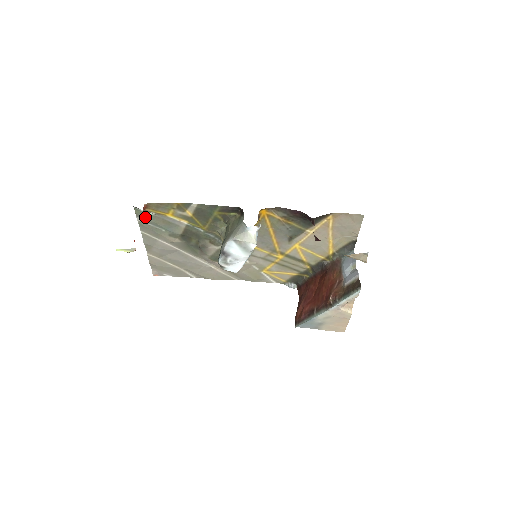
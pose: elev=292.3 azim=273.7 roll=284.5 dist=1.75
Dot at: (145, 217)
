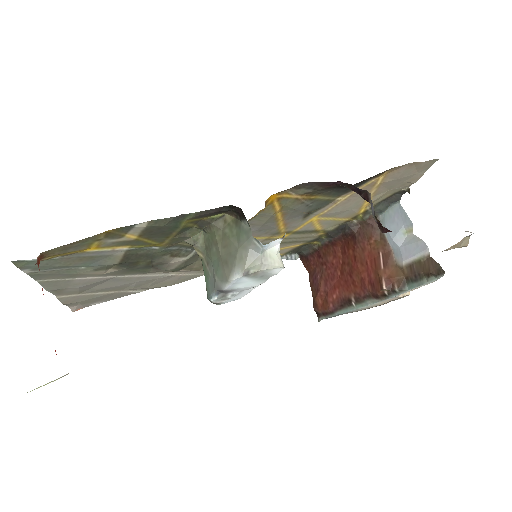
Dot at: (40, 265)
